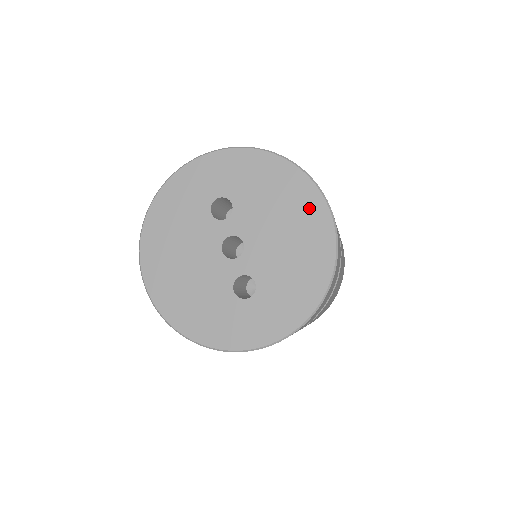
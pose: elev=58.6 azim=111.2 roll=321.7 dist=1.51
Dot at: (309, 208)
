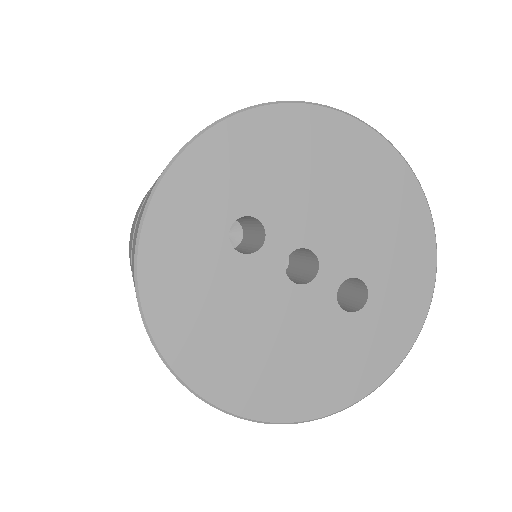
Dot at: (346, 143)
